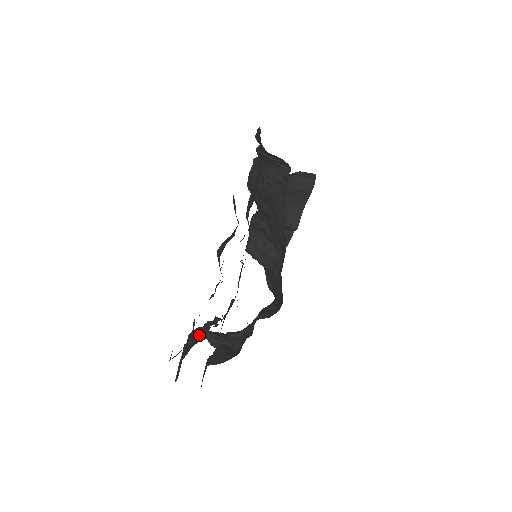
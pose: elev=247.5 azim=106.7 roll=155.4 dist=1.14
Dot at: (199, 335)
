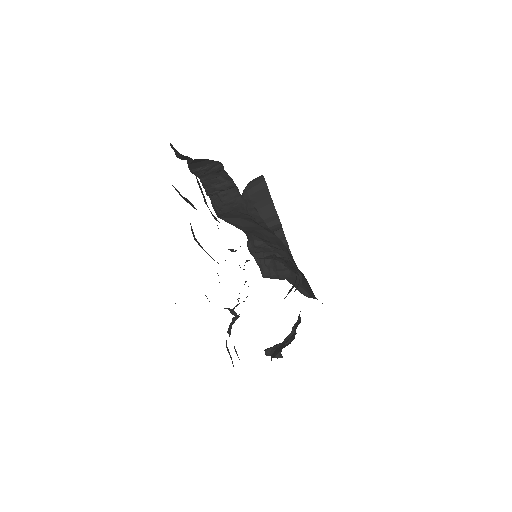
Dot at: (232, 322)
